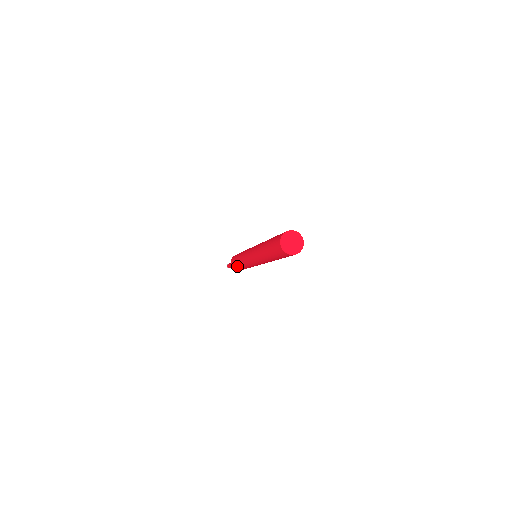
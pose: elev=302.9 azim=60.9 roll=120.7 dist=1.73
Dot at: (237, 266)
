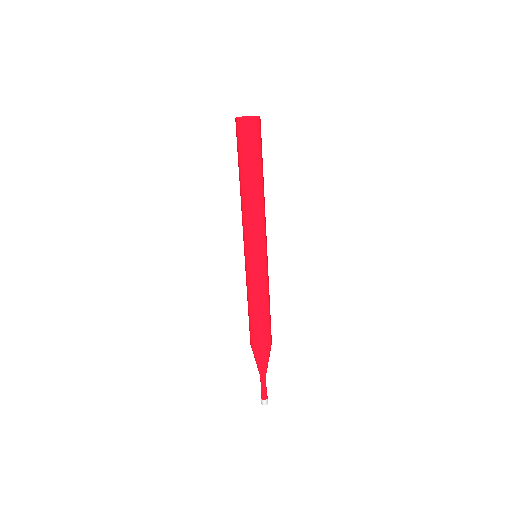
Dot at: occluded
